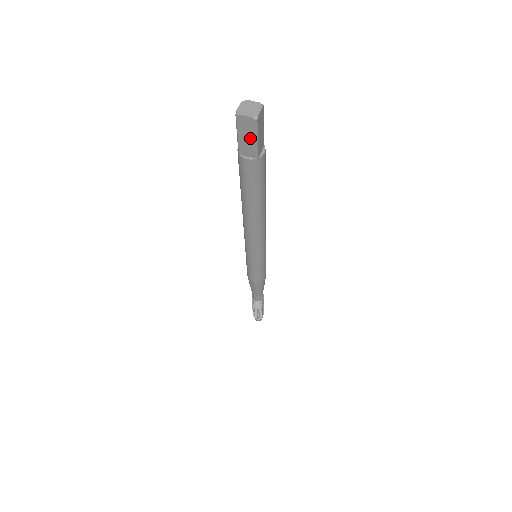
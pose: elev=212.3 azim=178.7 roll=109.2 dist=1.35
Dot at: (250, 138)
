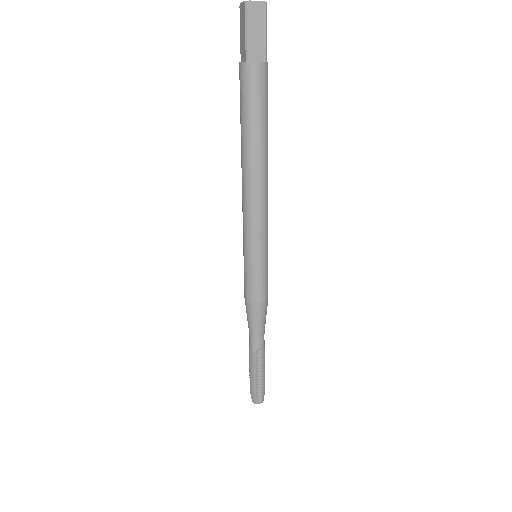
Dot at: (244, 33)
